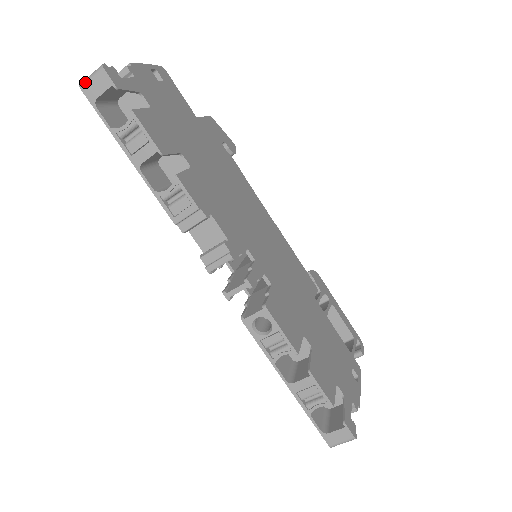
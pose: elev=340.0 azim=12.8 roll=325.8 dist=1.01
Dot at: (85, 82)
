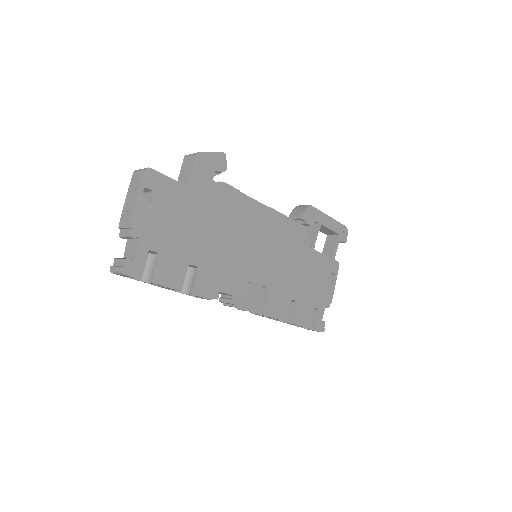
Dot at: (114, 273)
